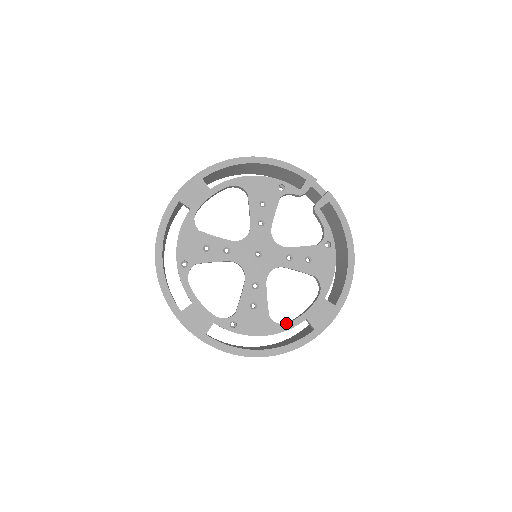
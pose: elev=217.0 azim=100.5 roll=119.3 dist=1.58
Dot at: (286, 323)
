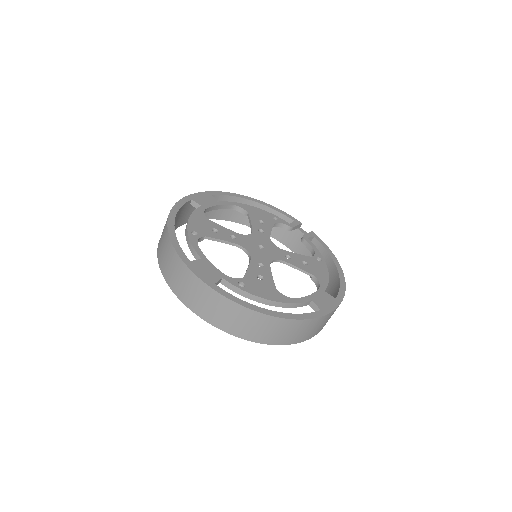
Dot at: (293, 298)
